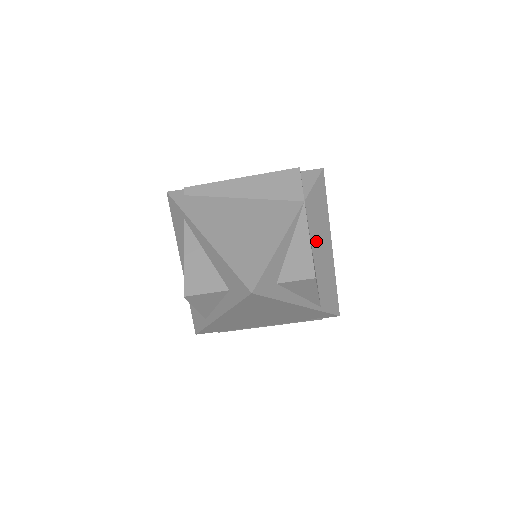
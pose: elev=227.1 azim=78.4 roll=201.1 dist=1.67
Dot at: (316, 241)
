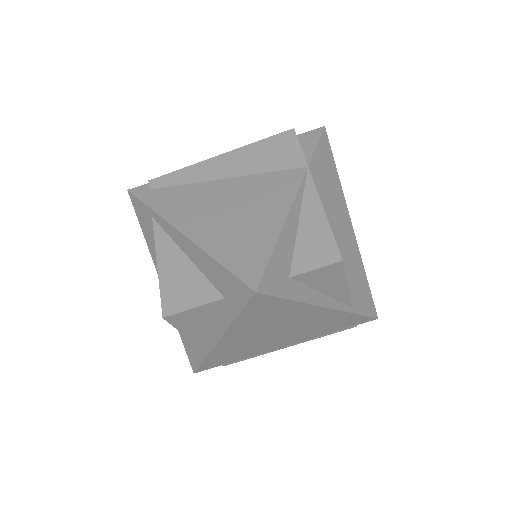
Dot at: (332, 220)
